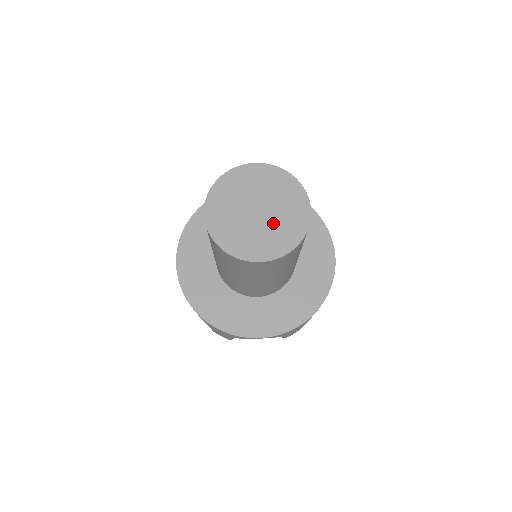
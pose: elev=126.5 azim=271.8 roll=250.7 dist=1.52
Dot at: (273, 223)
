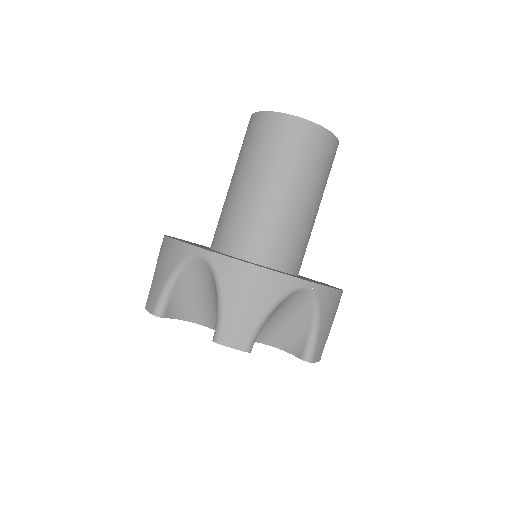
Dot at: occluded
